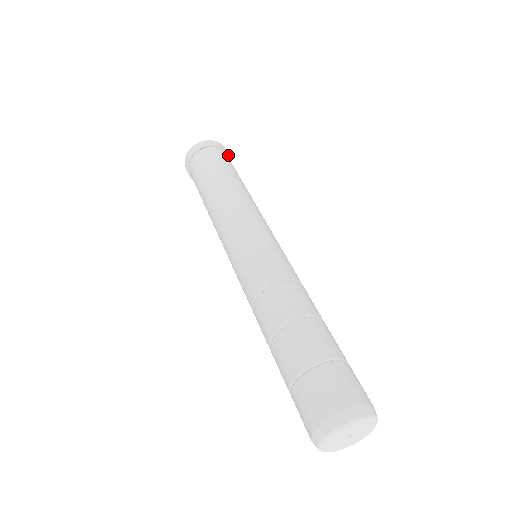
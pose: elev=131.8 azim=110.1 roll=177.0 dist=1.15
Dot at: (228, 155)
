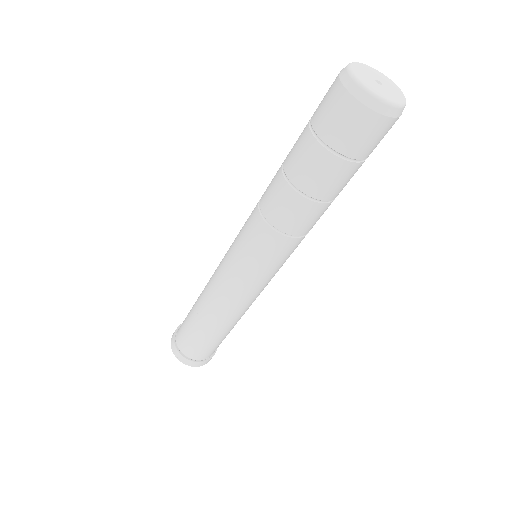
Dot at: occluded
